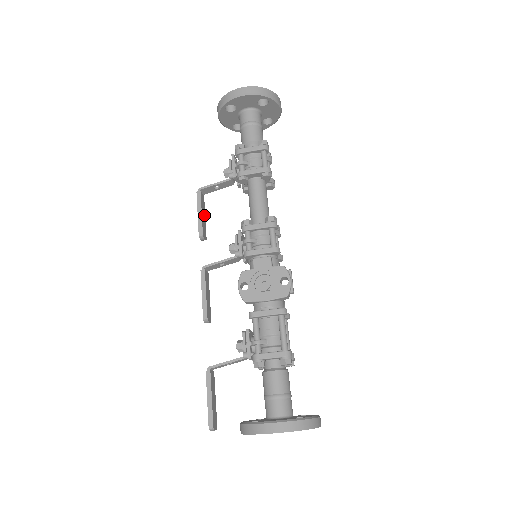
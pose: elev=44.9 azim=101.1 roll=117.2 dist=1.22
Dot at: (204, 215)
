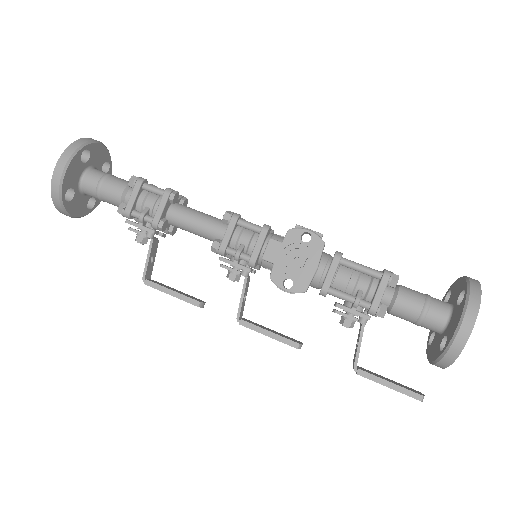
Dot at: (175, 290)
